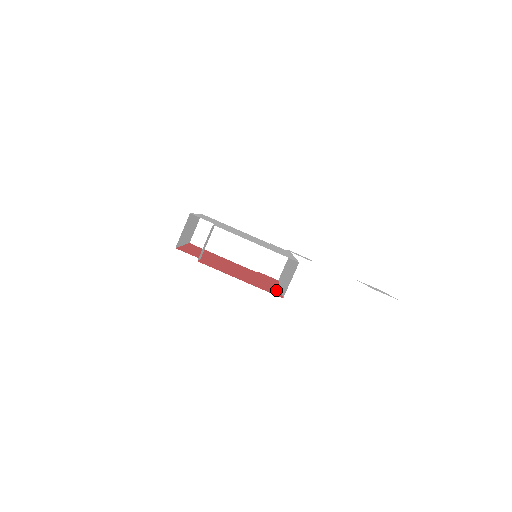
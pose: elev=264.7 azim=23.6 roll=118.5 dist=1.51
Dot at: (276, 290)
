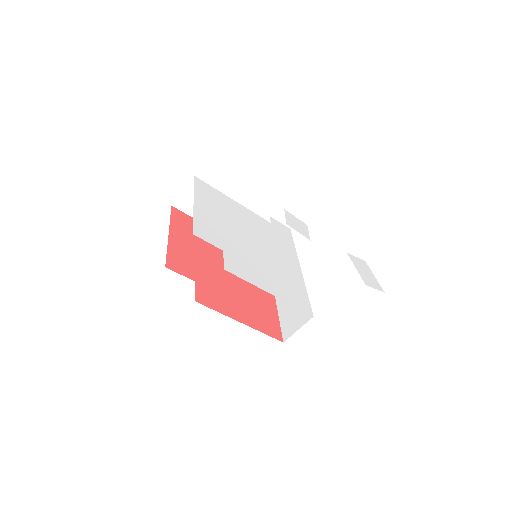
Dot at: (273, 311)
